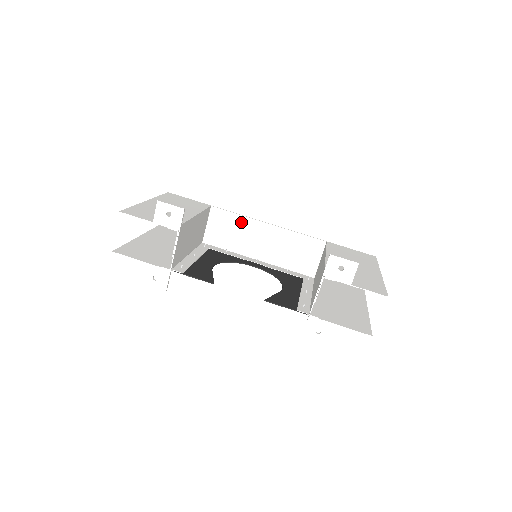
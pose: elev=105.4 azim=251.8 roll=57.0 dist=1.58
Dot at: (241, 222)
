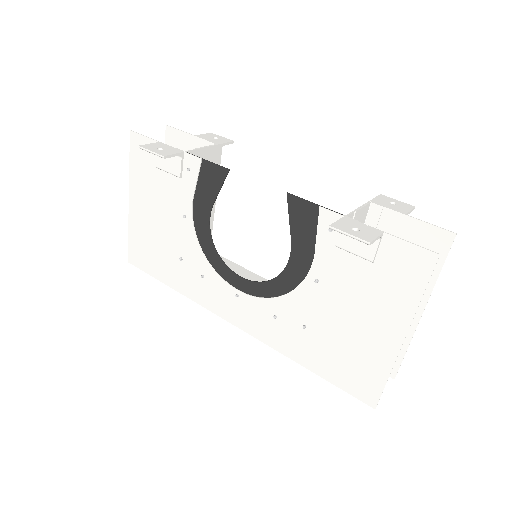
Dot at: (236, 269)
